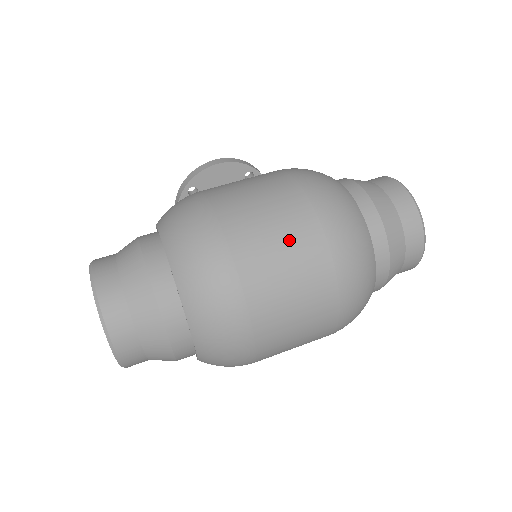
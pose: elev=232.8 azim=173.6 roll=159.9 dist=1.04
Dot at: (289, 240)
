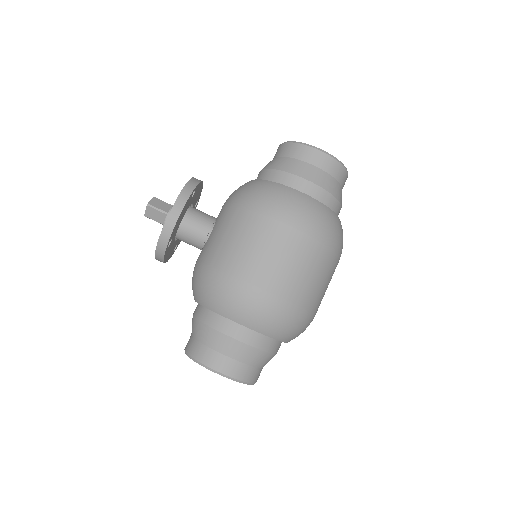
Dot at: (320, 272)
